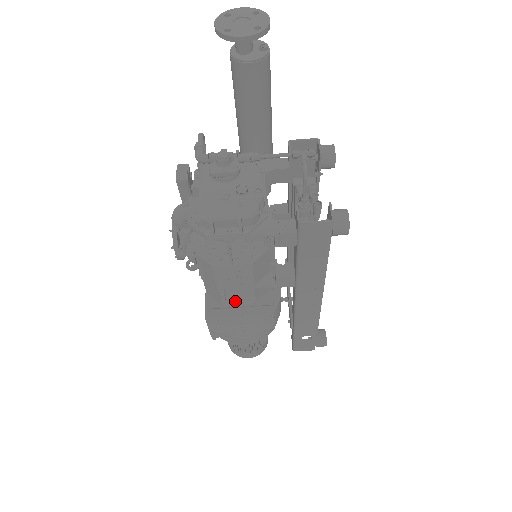
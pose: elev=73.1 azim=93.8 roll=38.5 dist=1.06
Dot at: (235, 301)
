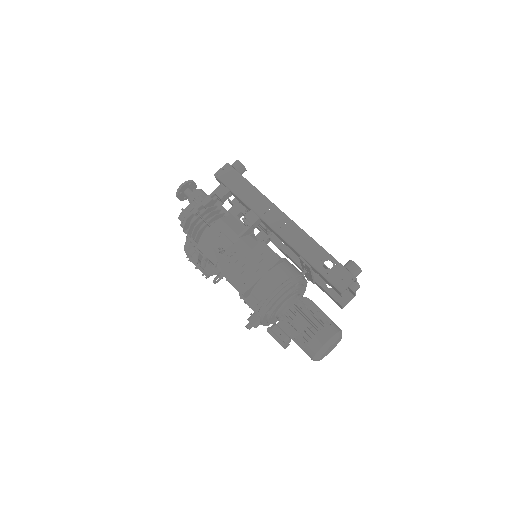
Dot at: (239, 258)
